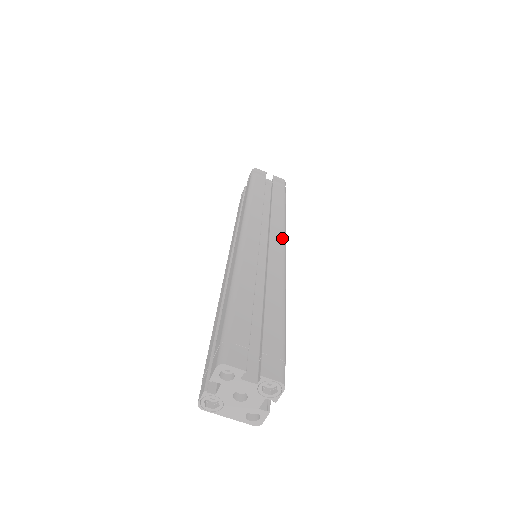
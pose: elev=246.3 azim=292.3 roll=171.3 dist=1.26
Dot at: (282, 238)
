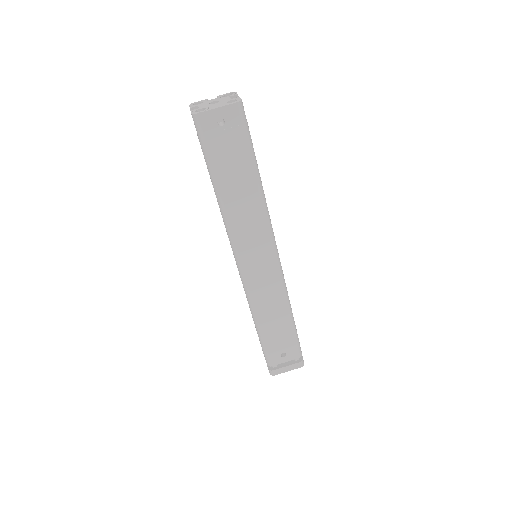
Dot at: occluded
